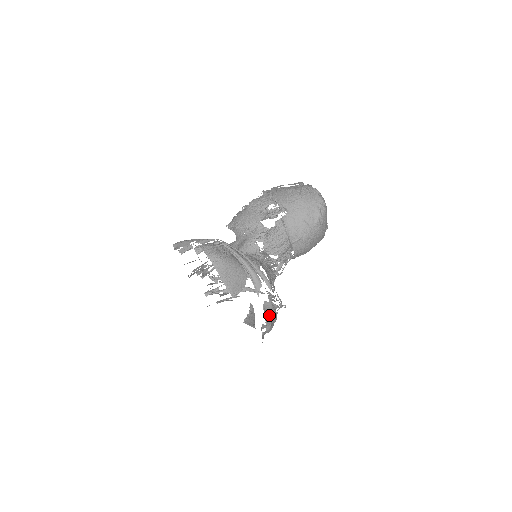
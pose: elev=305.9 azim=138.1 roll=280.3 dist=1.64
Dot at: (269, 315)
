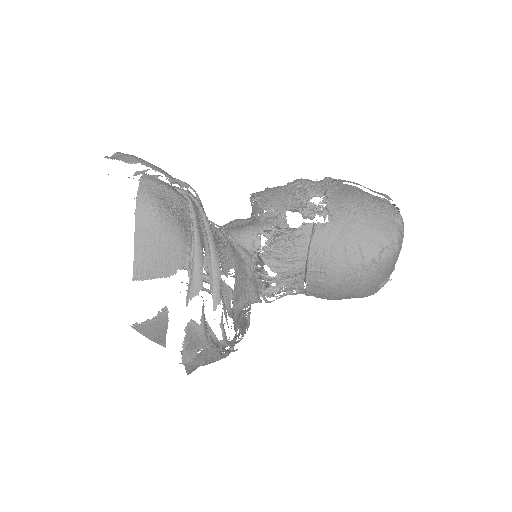
Dot at: (199, 344)
